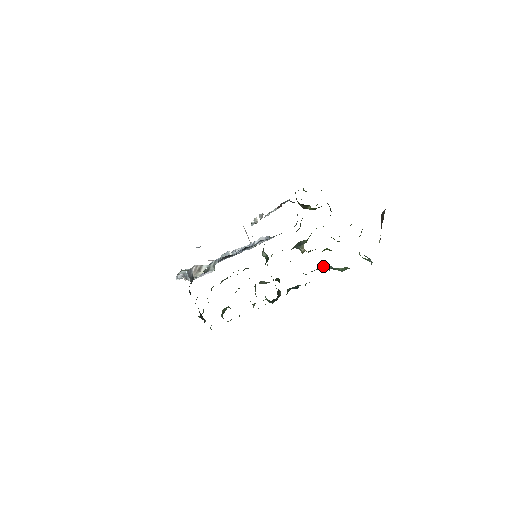
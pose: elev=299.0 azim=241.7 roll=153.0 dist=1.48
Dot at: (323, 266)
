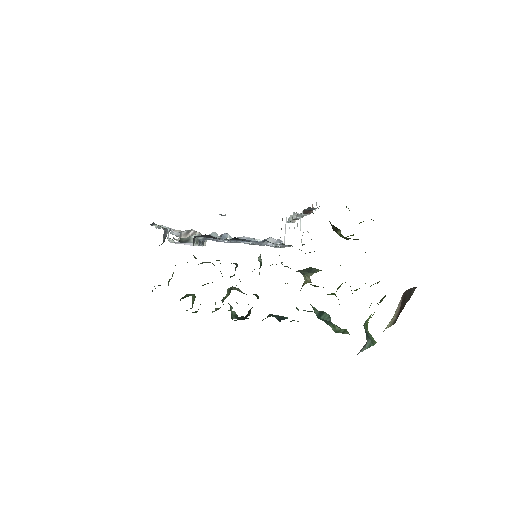
Dot at: (320, 312)
